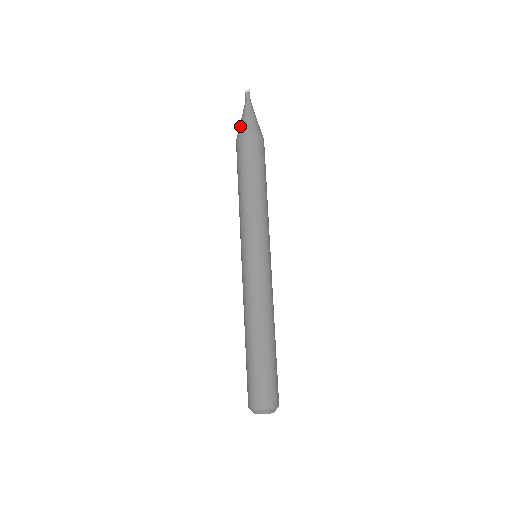
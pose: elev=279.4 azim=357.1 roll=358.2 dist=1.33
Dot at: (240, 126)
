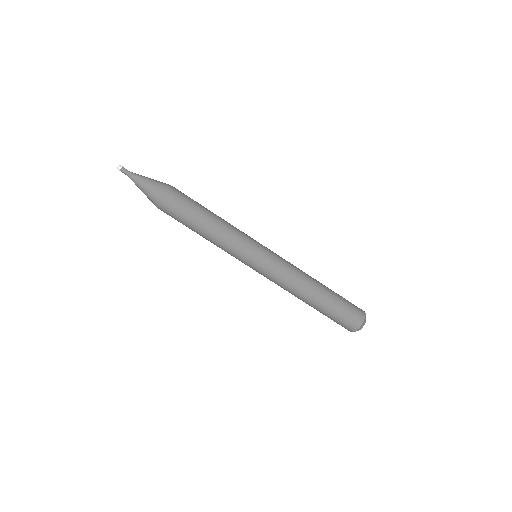
Dot at: (150, 191)
